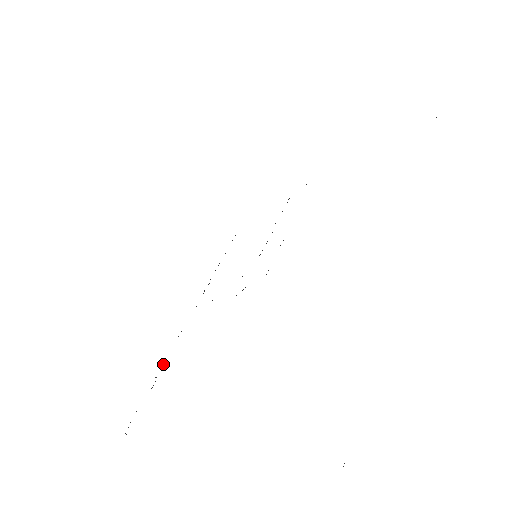
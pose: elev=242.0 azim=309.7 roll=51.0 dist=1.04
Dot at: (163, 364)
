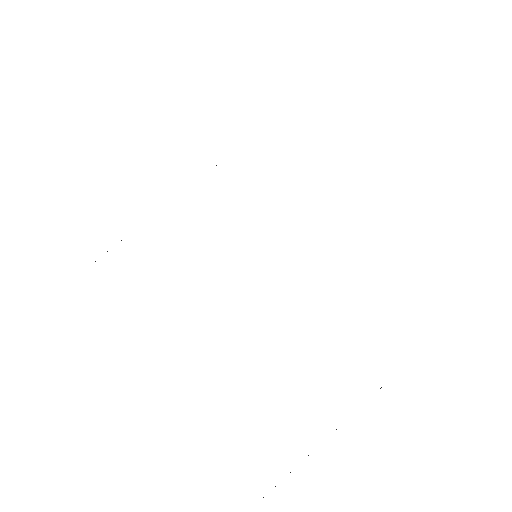
Dot at: occluded
